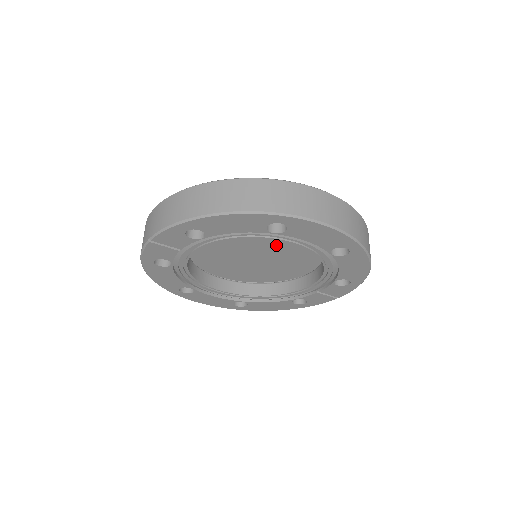
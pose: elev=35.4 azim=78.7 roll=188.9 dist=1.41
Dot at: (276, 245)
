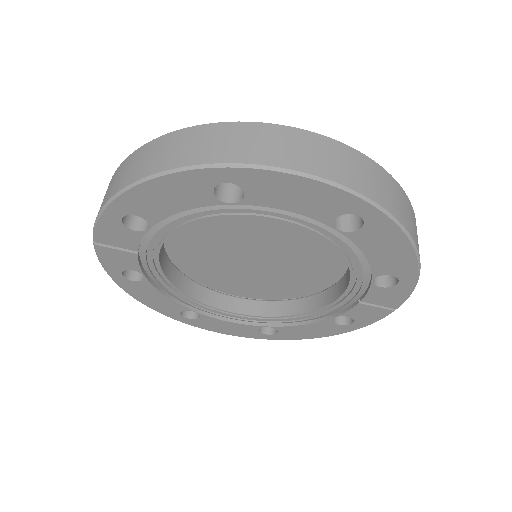
Dot at: (273, 234)
